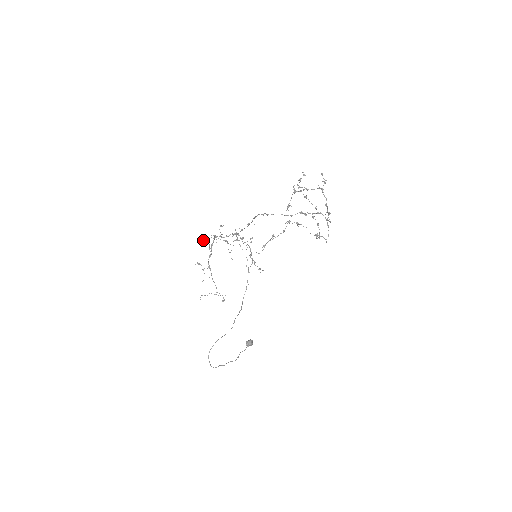
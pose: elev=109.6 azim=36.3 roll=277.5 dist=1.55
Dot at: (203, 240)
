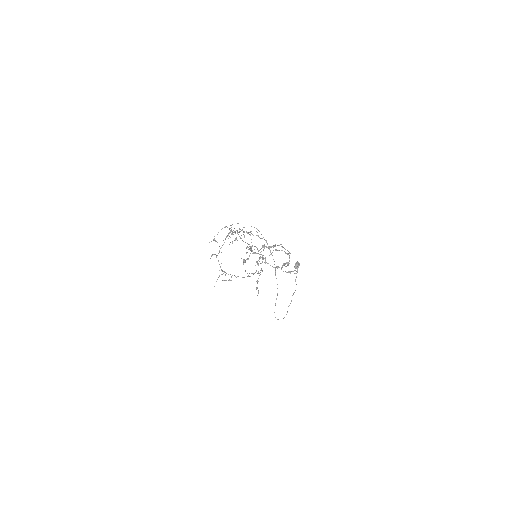
Dot at: occluded
